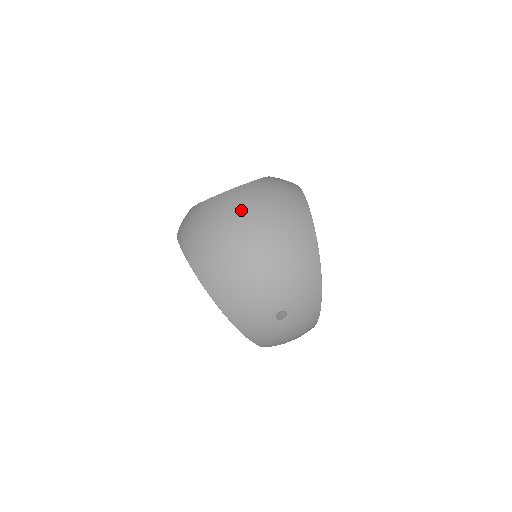
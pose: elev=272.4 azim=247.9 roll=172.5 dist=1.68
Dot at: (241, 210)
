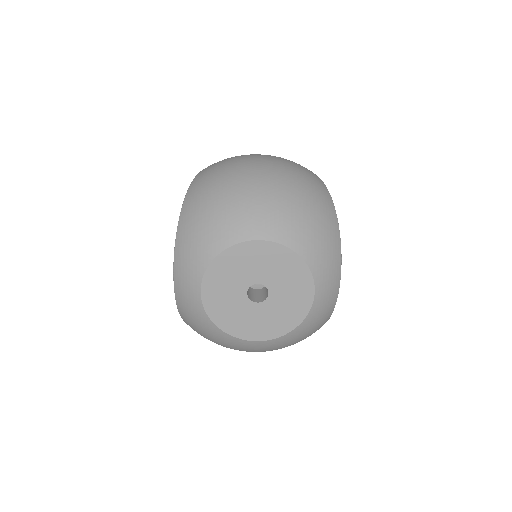
Dot at: occluded
